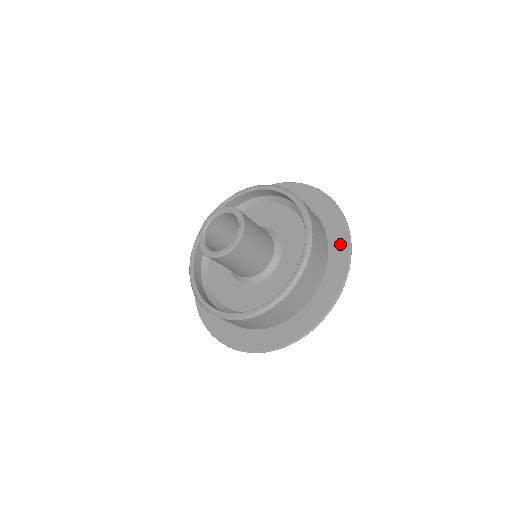
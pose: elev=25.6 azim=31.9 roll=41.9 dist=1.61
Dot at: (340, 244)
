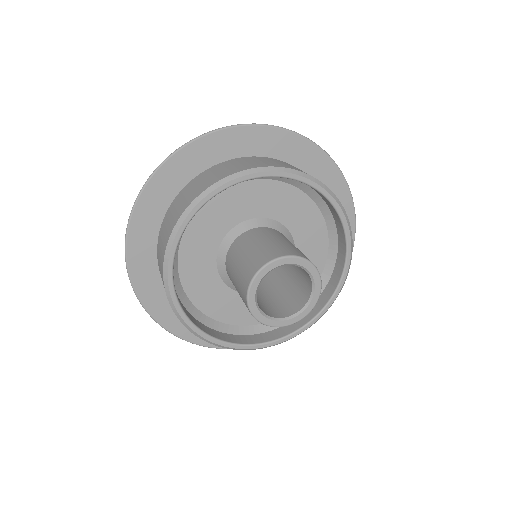
Dot at: occluded
